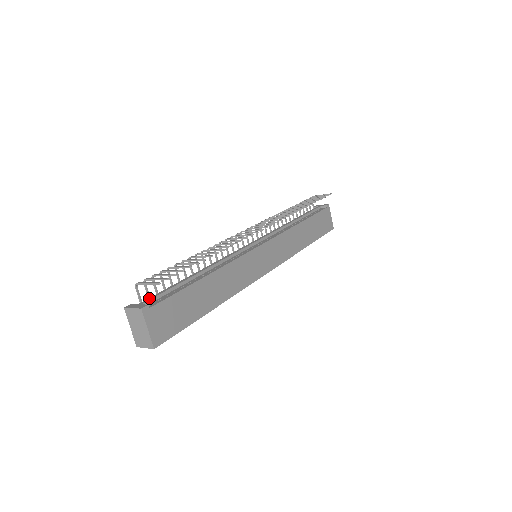
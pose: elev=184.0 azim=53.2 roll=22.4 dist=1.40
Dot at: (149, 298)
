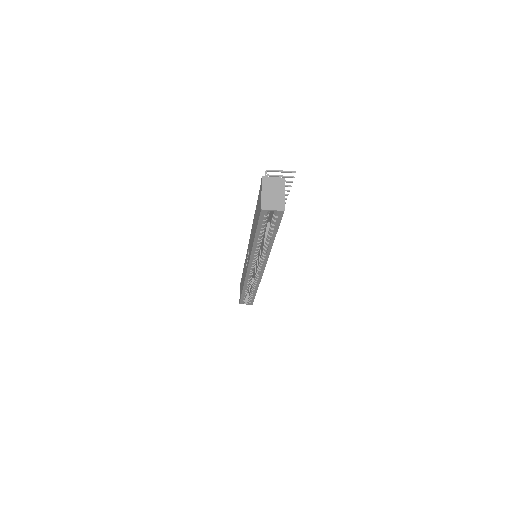
Dot at: occluded
